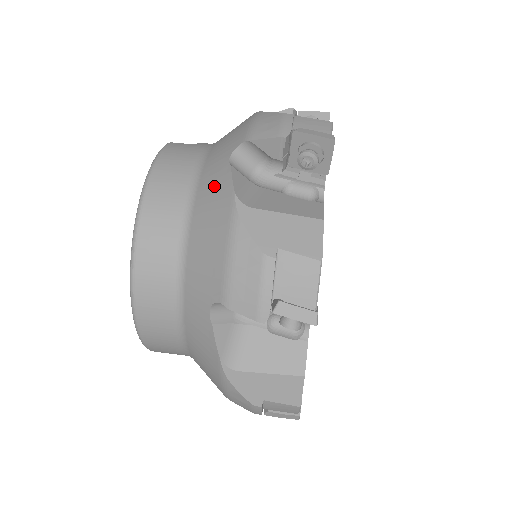
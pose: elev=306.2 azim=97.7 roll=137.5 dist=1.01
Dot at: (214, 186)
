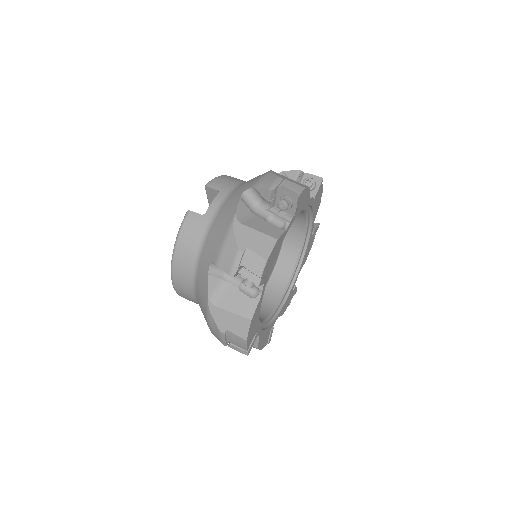
Dot at: (202, 279)
